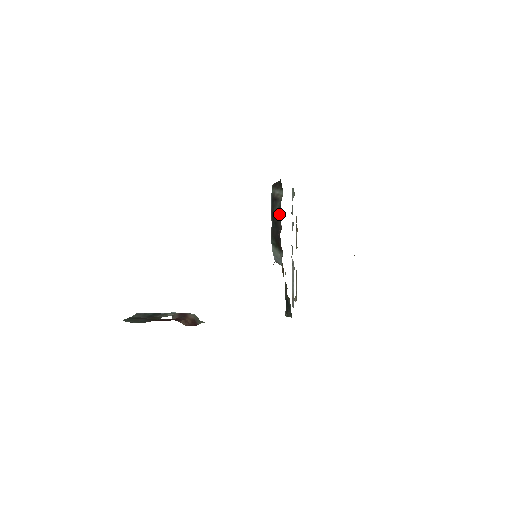
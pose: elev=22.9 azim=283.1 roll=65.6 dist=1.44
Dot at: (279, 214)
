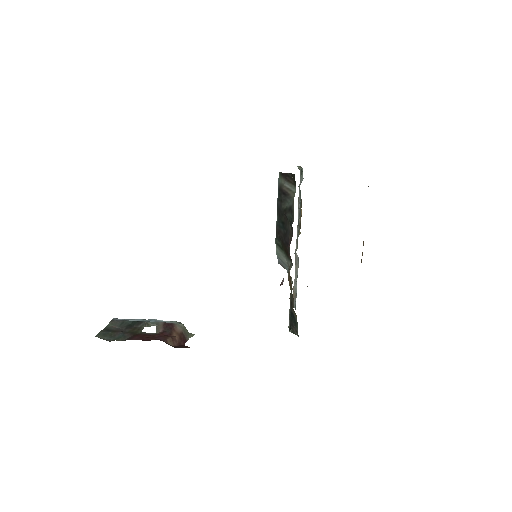
Dot at: (290, 216)
